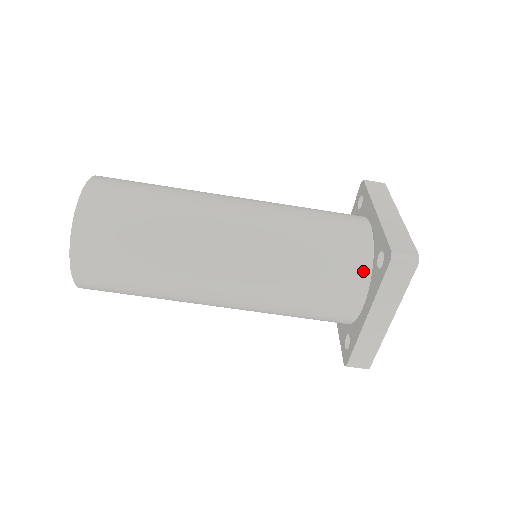
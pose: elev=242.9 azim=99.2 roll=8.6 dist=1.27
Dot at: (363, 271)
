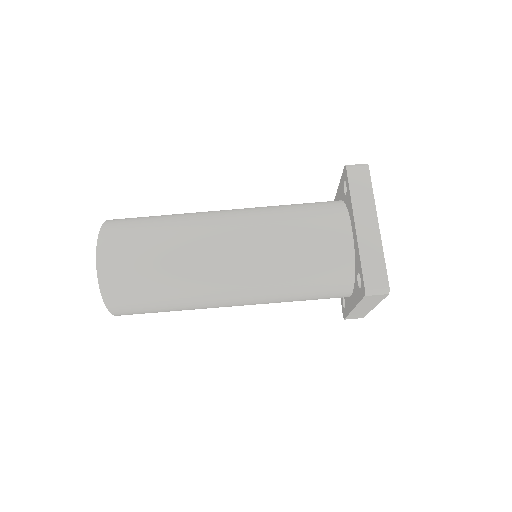
Dot at: (339, 207)
